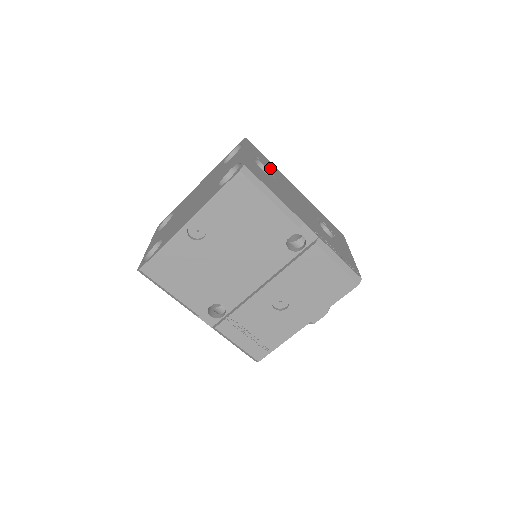
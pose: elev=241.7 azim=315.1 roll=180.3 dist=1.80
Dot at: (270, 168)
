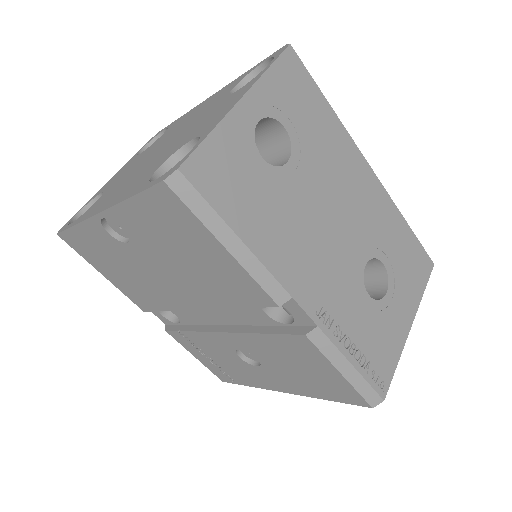
Dot at: (308, 132)
